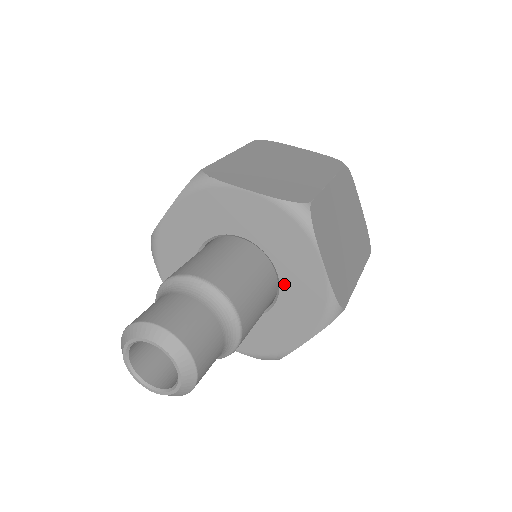
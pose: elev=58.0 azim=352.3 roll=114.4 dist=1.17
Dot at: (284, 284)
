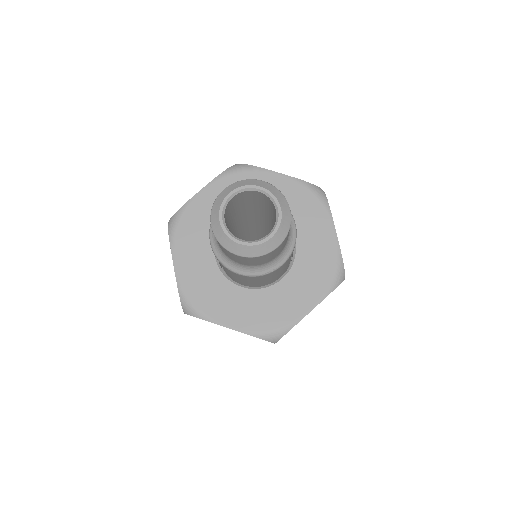
Dot at: (300, 251)
